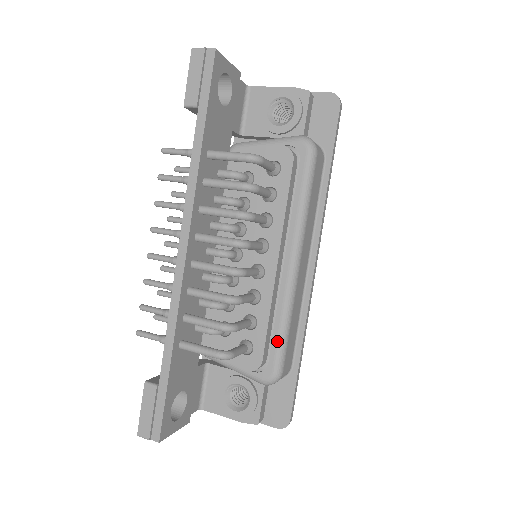
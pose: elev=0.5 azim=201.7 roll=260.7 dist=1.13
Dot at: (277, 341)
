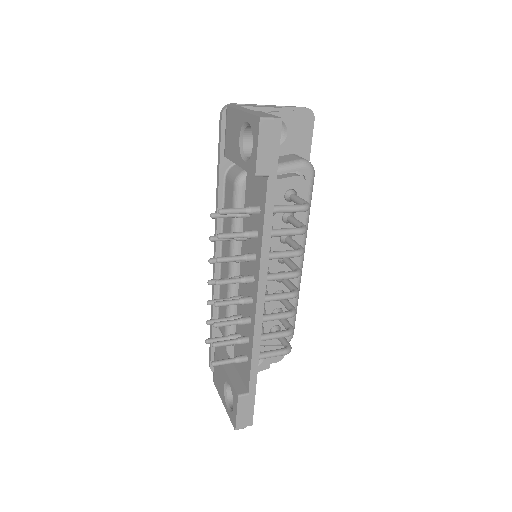
Dot at: occluded
